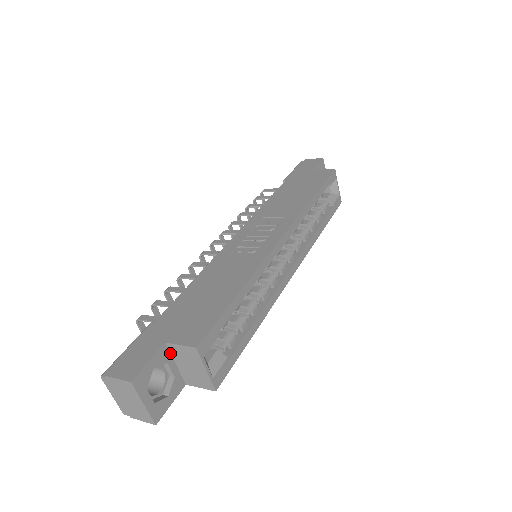
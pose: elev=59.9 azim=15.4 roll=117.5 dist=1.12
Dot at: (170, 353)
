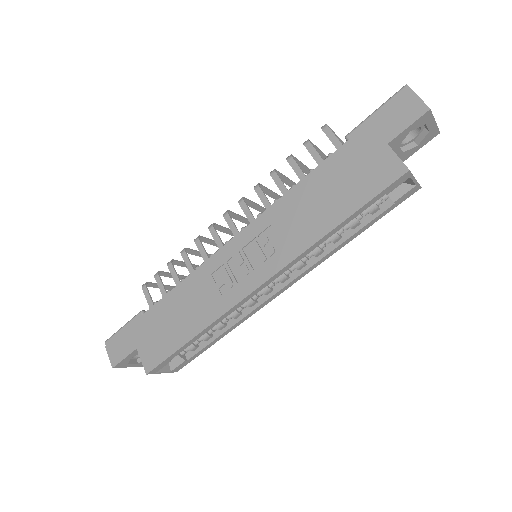
Dot at: occluded
